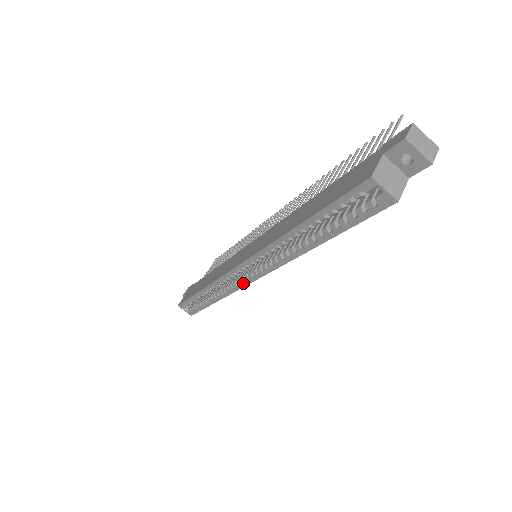
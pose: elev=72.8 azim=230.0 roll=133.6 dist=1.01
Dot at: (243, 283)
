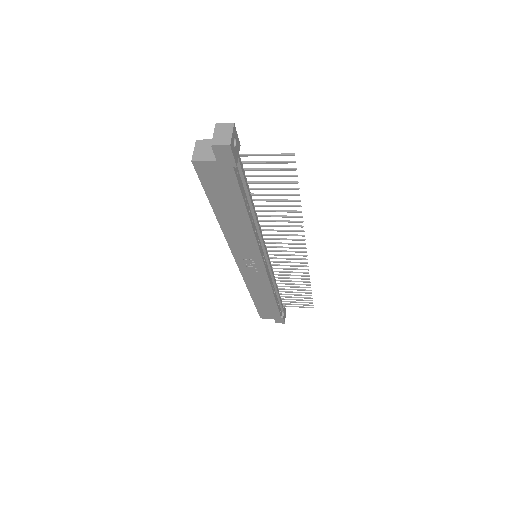
Dot at: occluded
